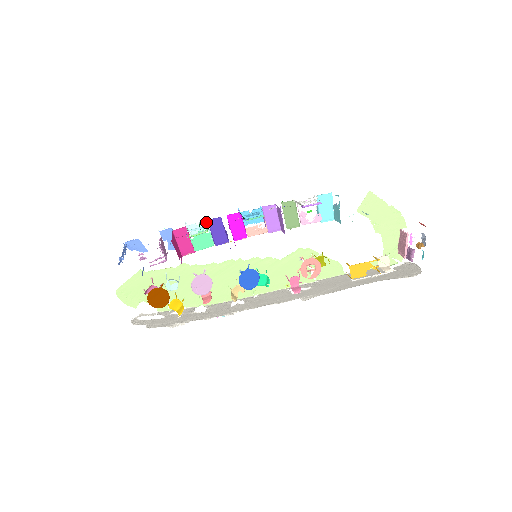
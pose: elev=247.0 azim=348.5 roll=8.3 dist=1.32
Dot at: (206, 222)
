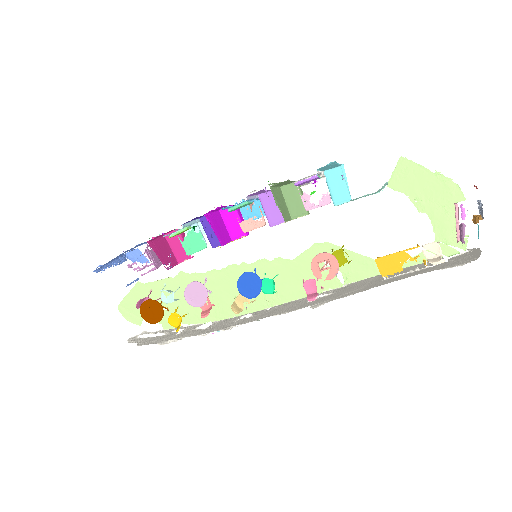
Dot at: occluded
